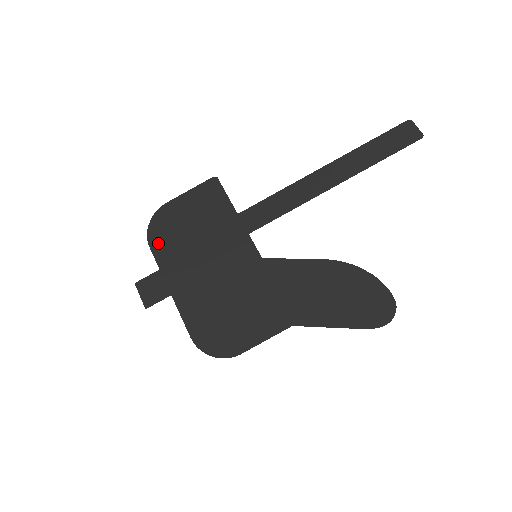
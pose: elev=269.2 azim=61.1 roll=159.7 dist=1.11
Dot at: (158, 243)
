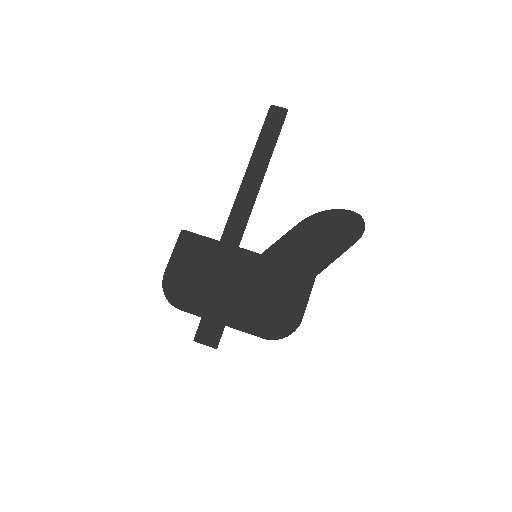
Dot at: (184, 303)
